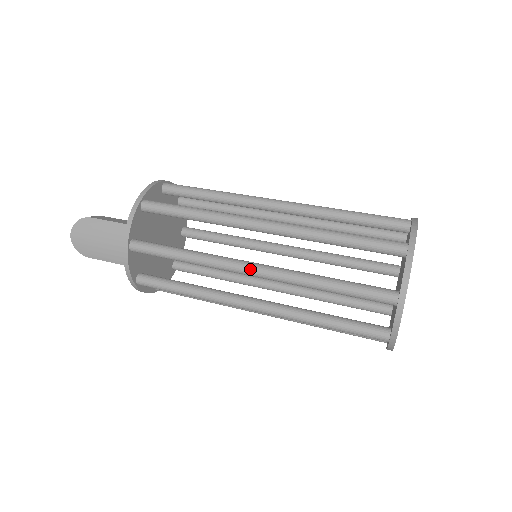
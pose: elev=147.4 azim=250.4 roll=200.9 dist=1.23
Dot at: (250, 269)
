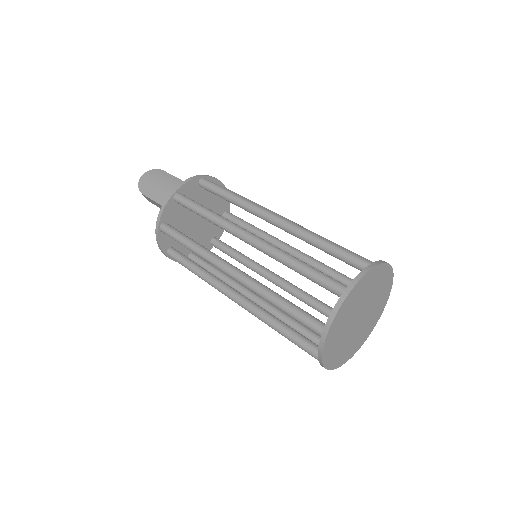
Dot at: (247, 234)
